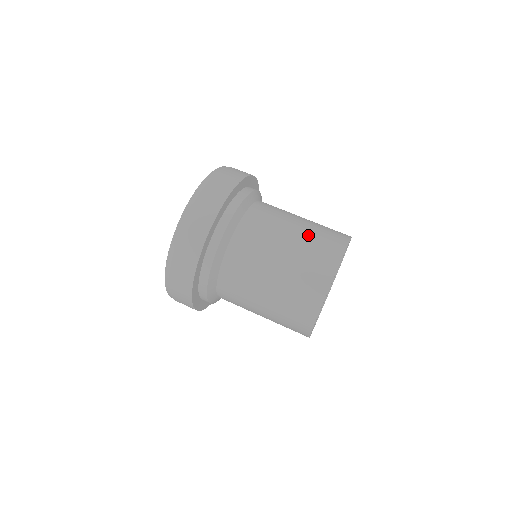
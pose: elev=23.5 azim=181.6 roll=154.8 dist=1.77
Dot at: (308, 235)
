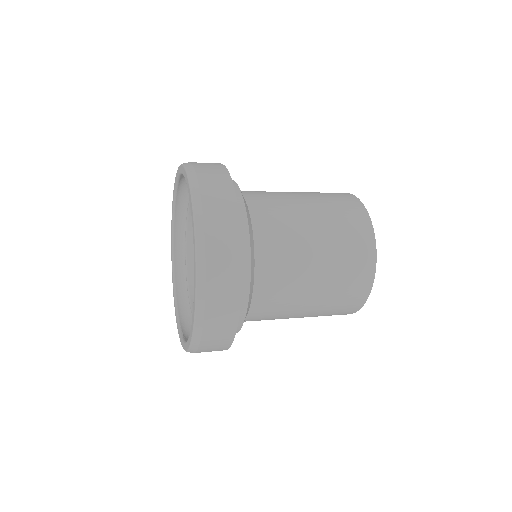
Dot at: (311, 193)
